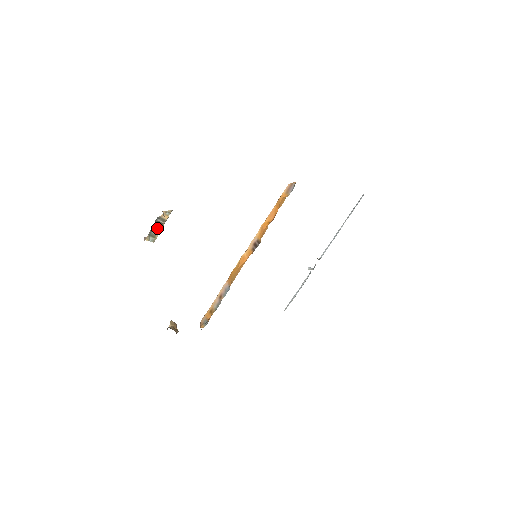
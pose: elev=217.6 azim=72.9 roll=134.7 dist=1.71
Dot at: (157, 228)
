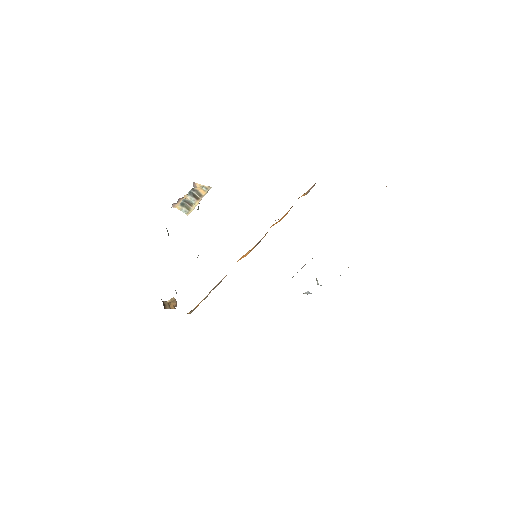
Dot at: (191, 200)
